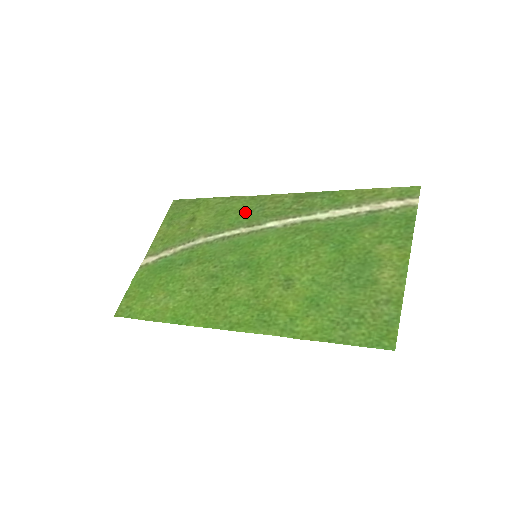
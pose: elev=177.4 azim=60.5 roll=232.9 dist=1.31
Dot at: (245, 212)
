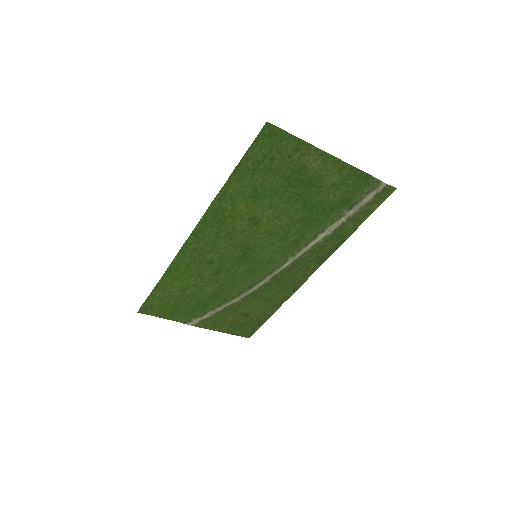
Dot at: (280, 286)
